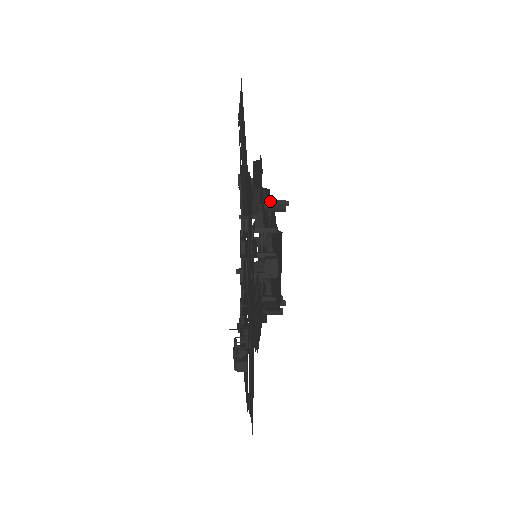
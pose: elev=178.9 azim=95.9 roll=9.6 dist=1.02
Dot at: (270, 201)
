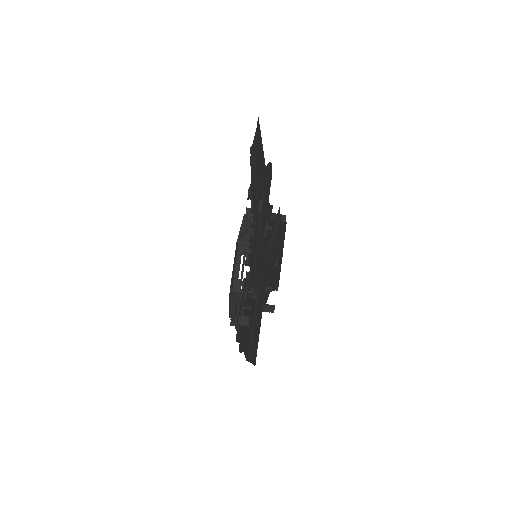
Dot at: occluded
